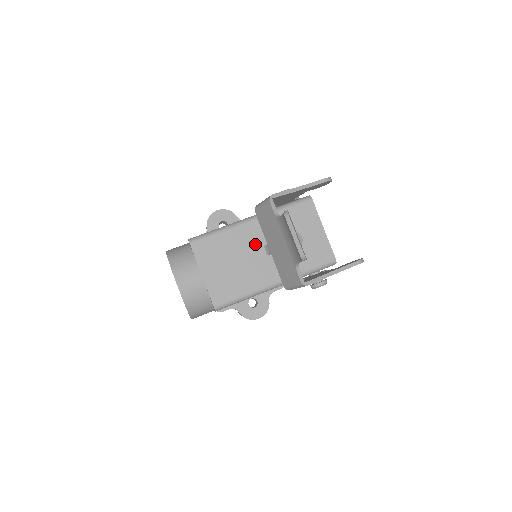
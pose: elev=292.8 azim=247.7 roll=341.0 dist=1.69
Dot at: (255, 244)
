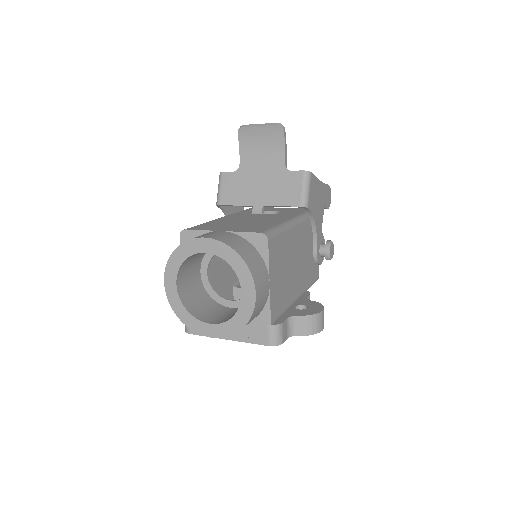
Dot at: (243, 218)
